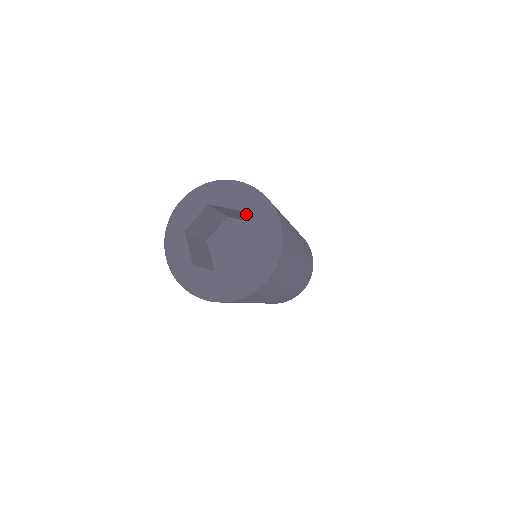
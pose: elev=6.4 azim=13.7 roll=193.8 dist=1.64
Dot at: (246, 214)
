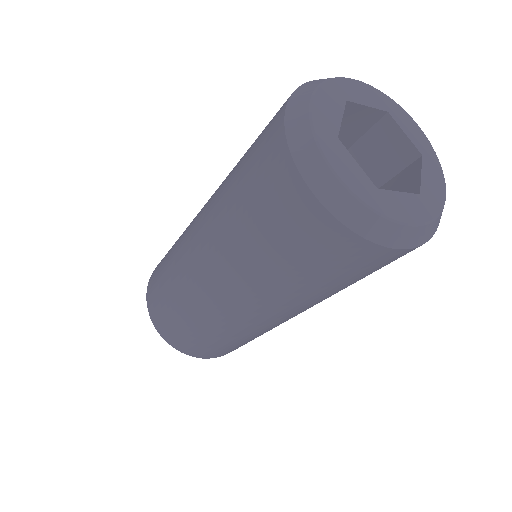
Dot at: (394, 116)
